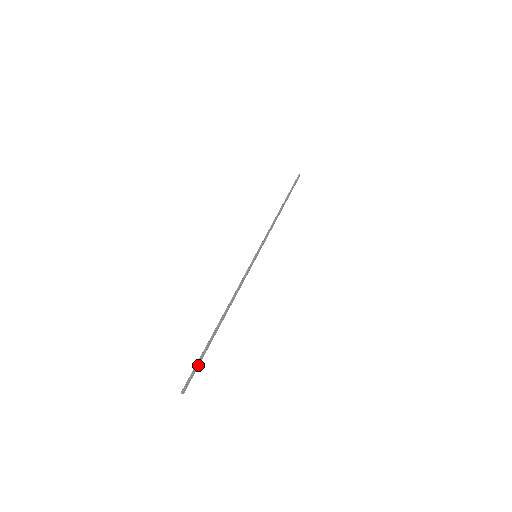
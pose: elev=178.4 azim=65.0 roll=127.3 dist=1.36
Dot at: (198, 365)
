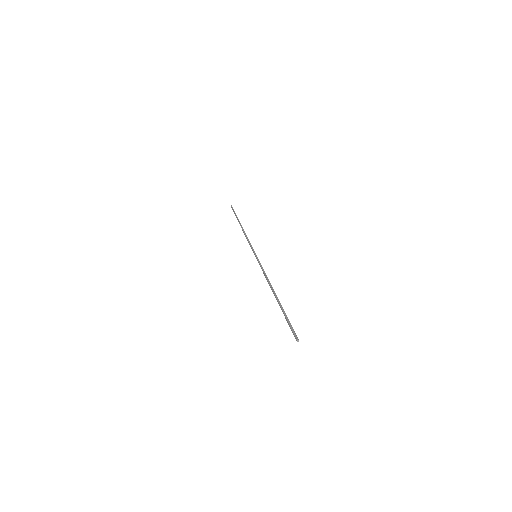
Dot at: (290, 323)
